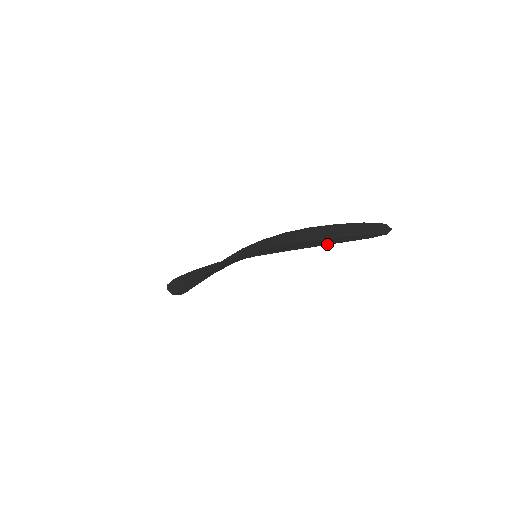
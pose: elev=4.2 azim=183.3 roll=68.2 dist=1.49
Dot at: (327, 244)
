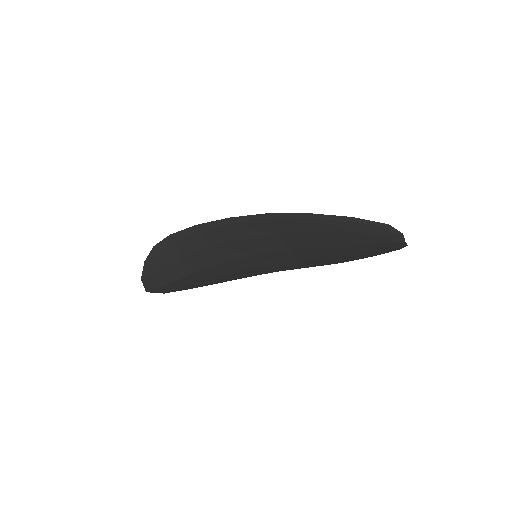
Dot at: (349, 224)
